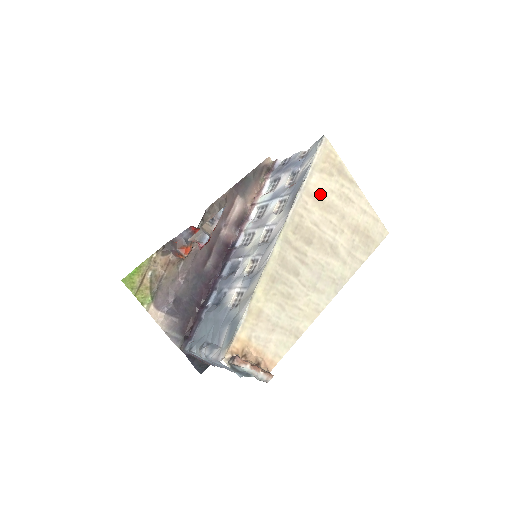
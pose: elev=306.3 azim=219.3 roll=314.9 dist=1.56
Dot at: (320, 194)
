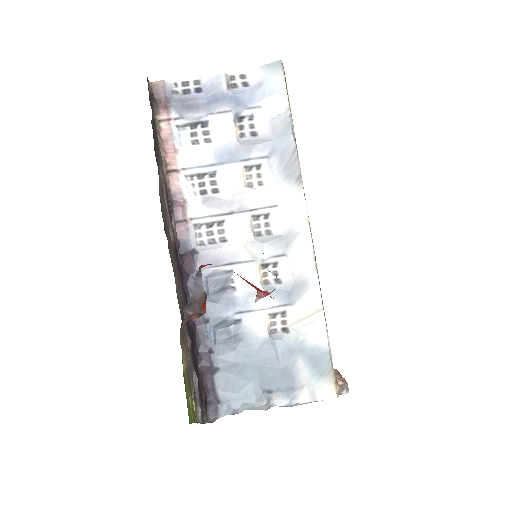
Dot at: occluded
